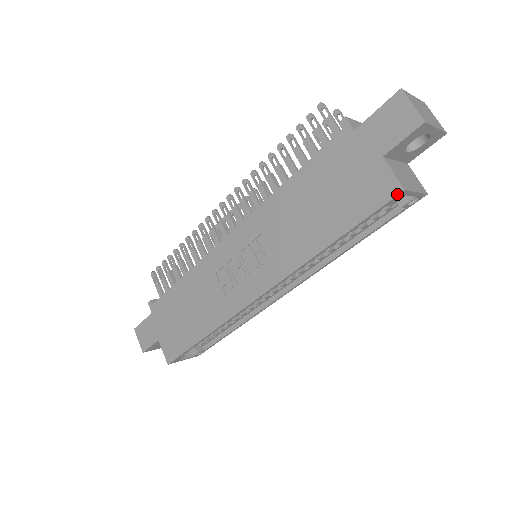
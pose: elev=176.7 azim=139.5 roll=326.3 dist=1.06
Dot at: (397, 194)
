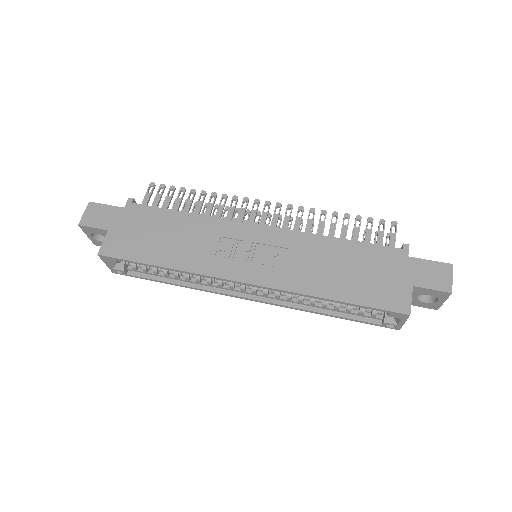
Dot at: (404, 313)
